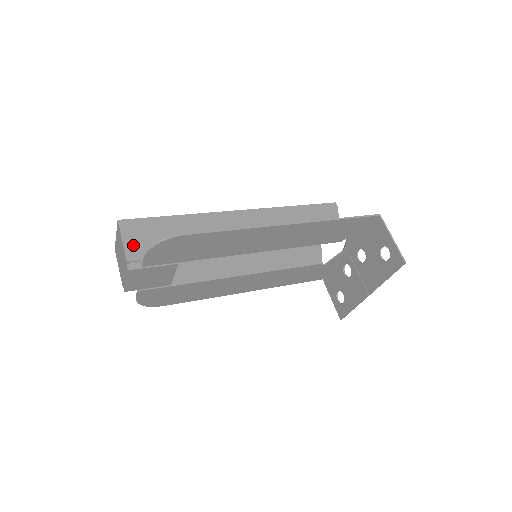
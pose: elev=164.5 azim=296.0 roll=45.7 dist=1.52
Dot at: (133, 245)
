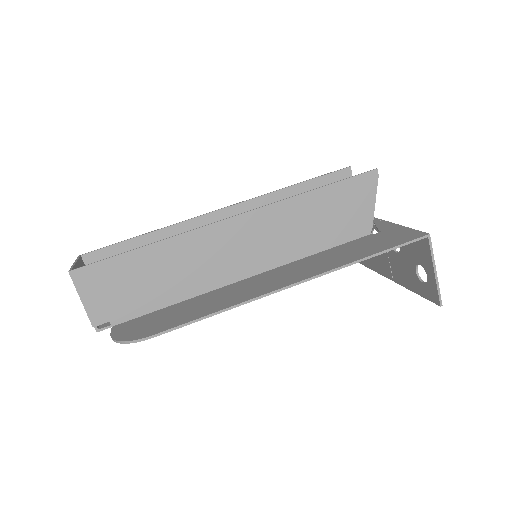
Dot at: (96, 304)
